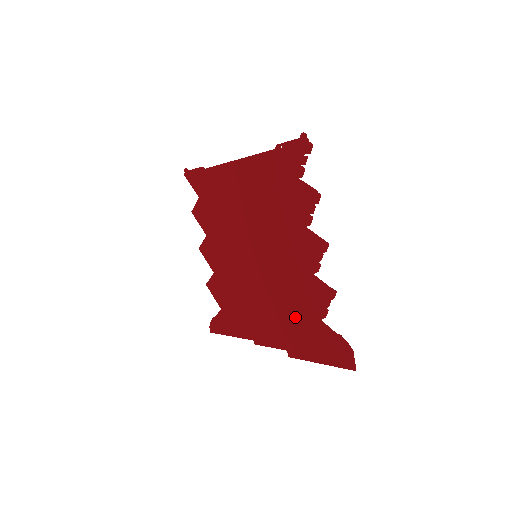
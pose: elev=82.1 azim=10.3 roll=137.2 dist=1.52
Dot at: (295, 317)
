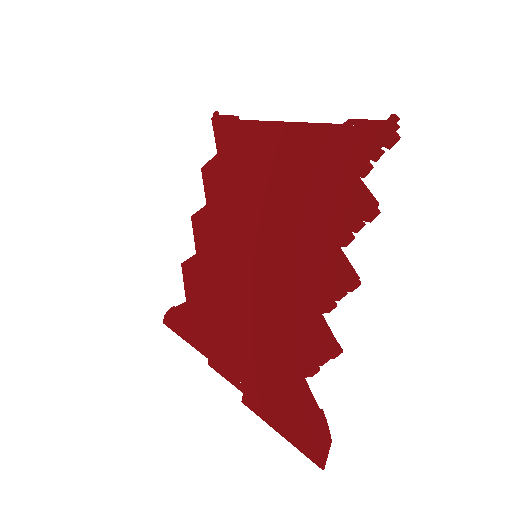
Dot at: (272, 357)
